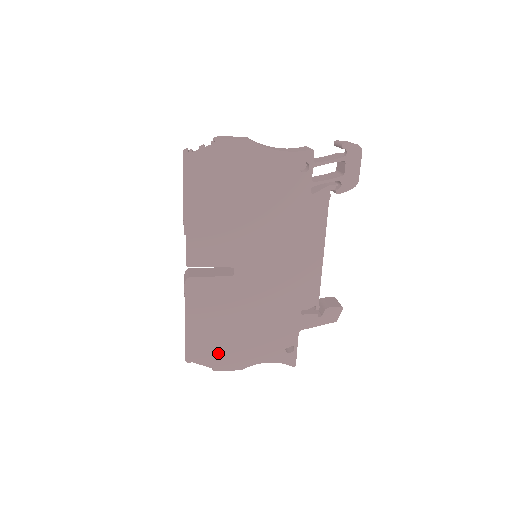
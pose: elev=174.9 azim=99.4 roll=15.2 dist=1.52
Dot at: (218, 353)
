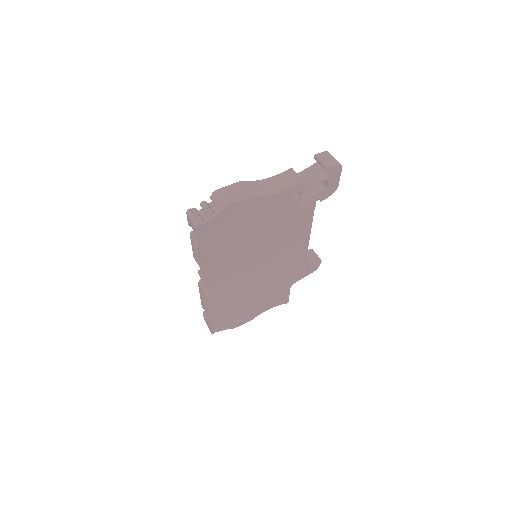
Dot at: (234, 320)
